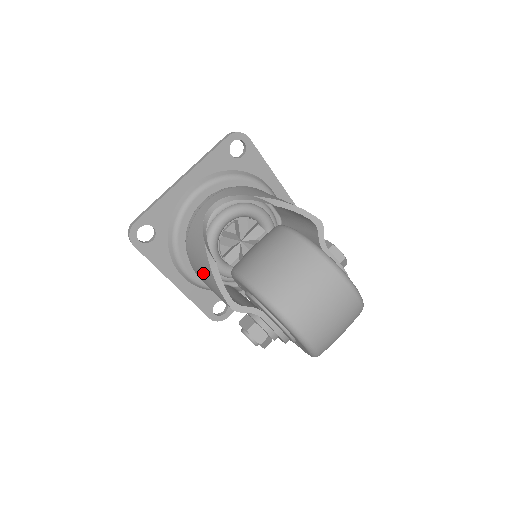
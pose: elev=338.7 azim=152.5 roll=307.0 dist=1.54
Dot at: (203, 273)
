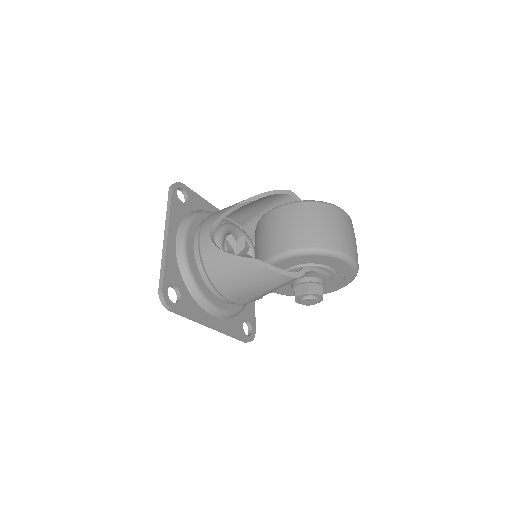
Dot at: (247, 281)
